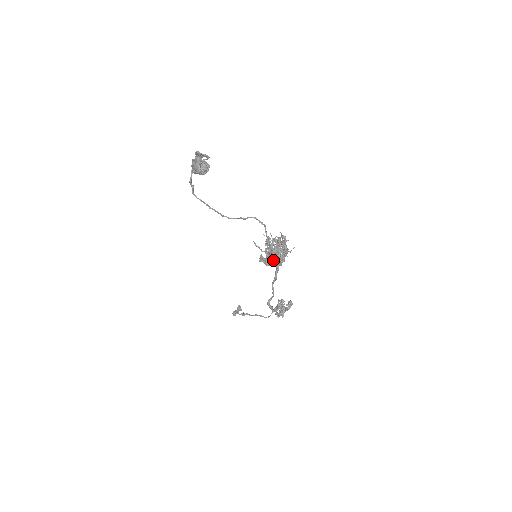
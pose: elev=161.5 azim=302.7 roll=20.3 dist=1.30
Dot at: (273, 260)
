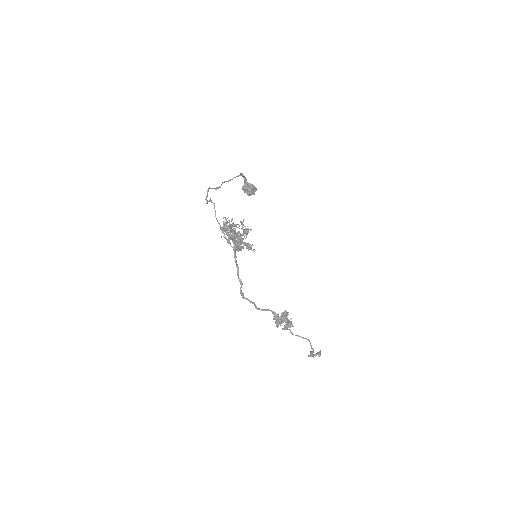
Dot at: occluded
